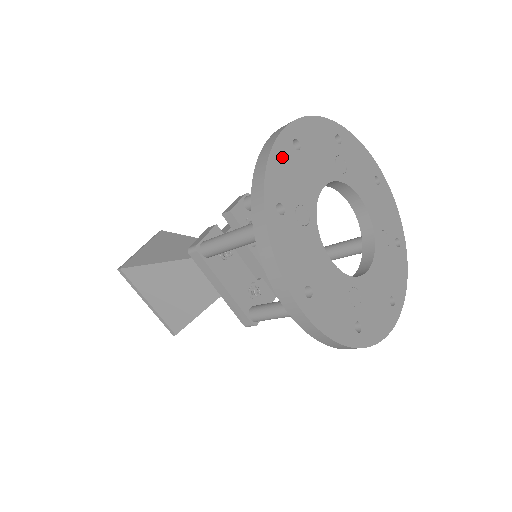
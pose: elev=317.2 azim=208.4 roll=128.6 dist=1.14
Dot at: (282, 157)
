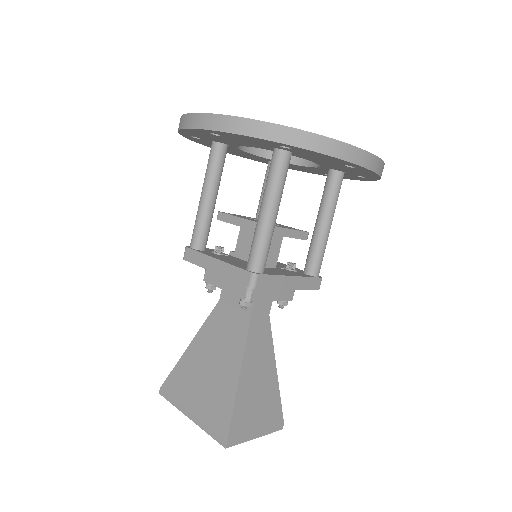
Dot at: occluded
